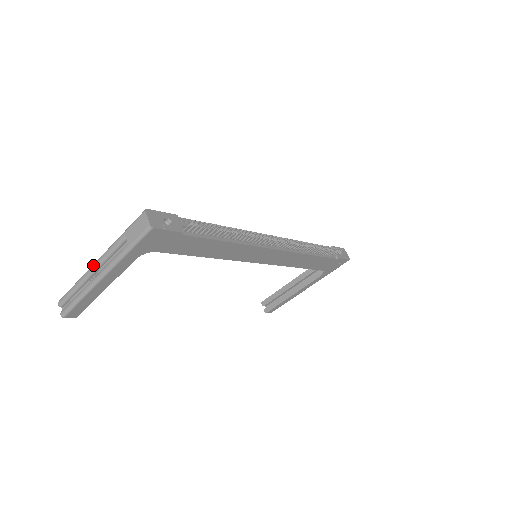
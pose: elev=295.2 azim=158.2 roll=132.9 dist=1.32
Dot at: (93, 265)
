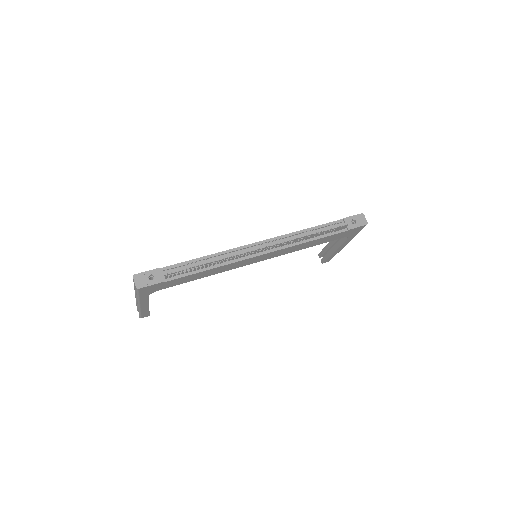
Dot at: (135, 296)
